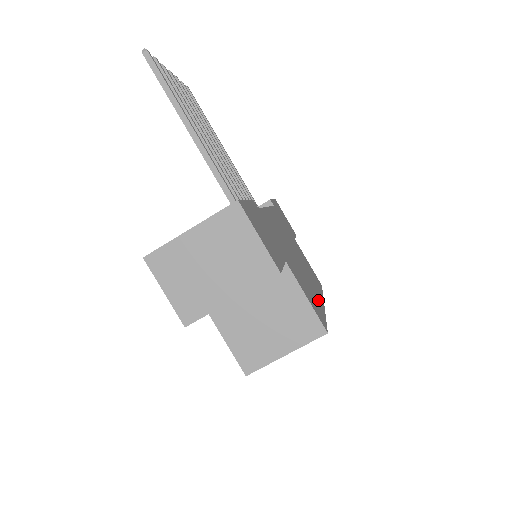
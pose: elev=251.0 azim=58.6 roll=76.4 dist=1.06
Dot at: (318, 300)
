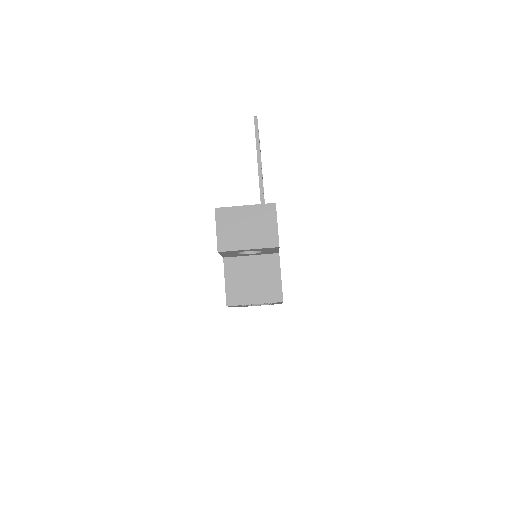
Dot at: occluded
